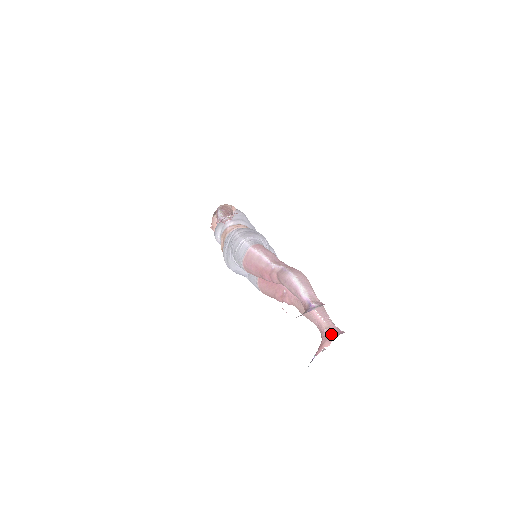
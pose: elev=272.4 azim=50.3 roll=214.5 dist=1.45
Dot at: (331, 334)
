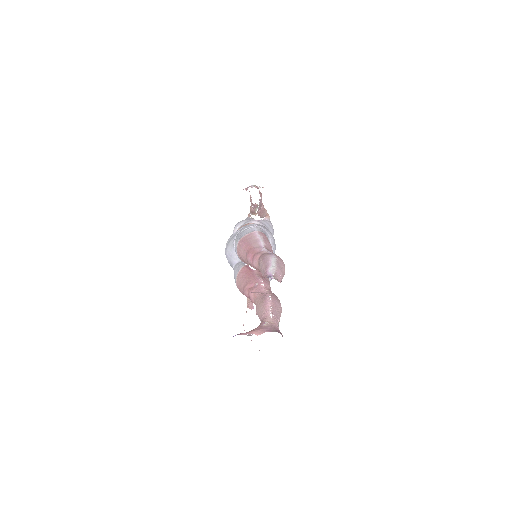
Dot at: (268, 327)
